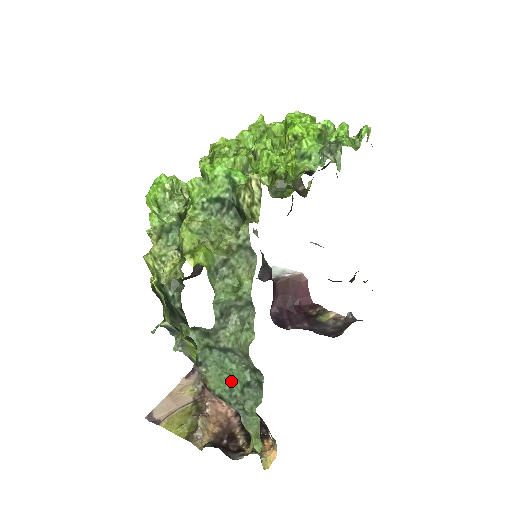
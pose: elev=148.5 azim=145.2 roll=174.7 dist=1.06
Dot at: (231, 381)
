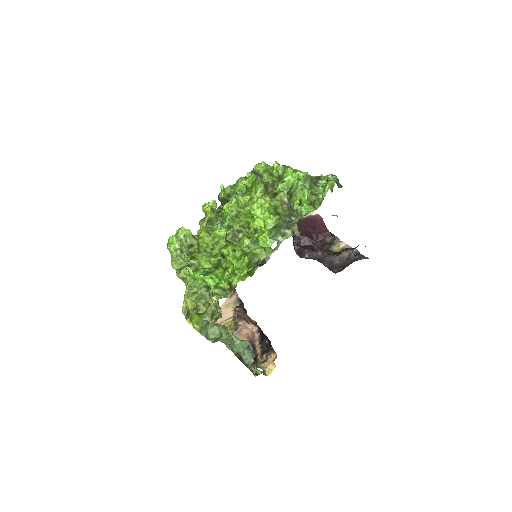
Dot at: occluded
